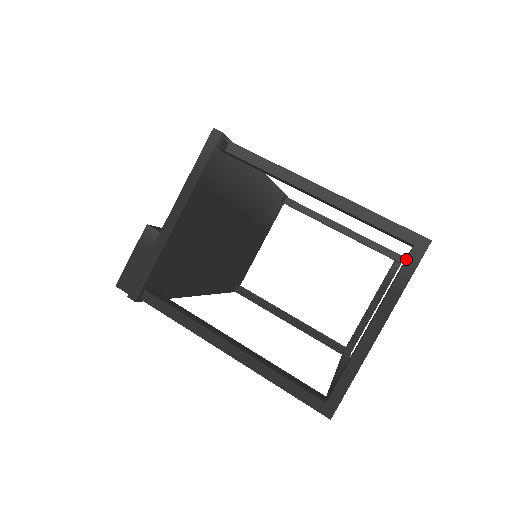
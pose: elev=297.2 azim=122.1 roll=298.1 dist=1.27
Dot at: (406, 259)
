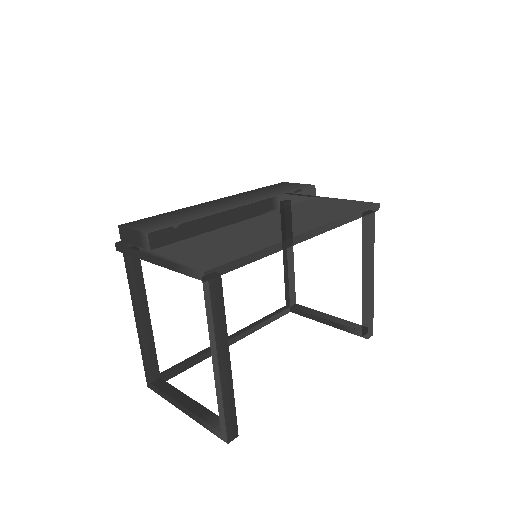
Dot at: (214, 428)
